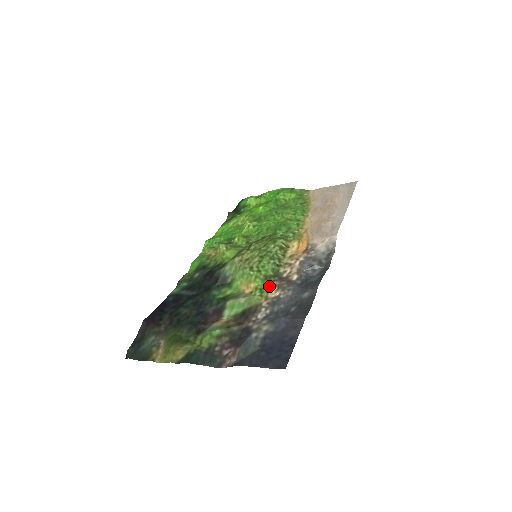
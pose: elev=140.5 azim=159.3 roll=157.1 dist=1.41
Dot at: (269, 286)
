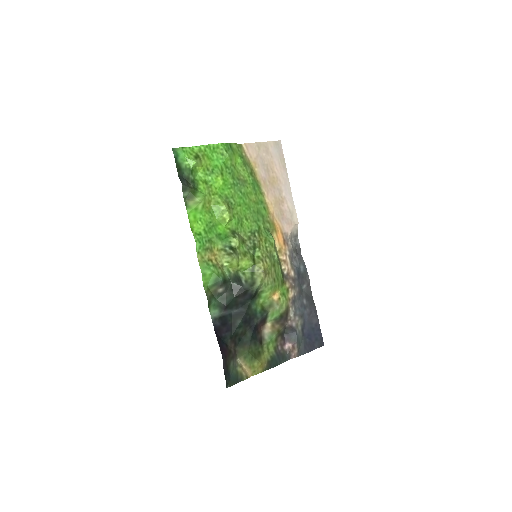
Dot at: (286, 289)
